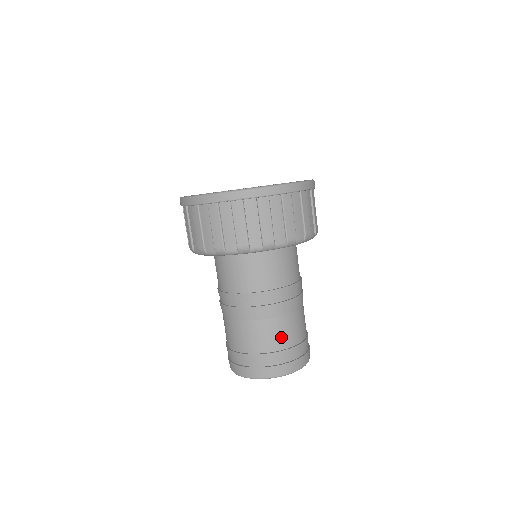
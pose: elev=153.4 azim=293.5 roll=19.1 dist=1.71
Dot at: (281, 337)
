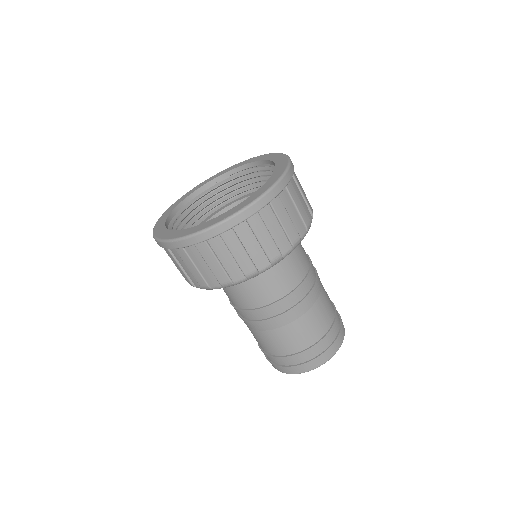
Dot at: (325, 317)
